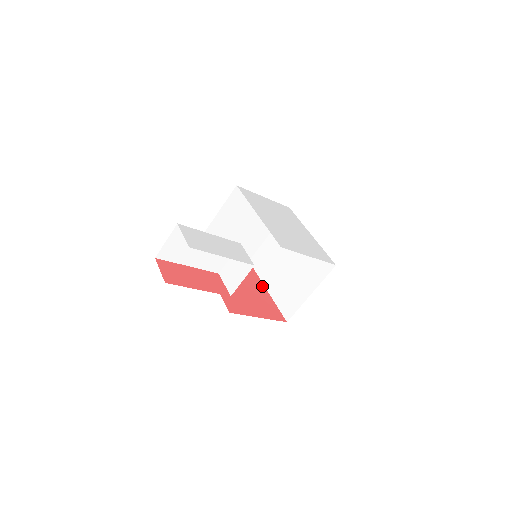
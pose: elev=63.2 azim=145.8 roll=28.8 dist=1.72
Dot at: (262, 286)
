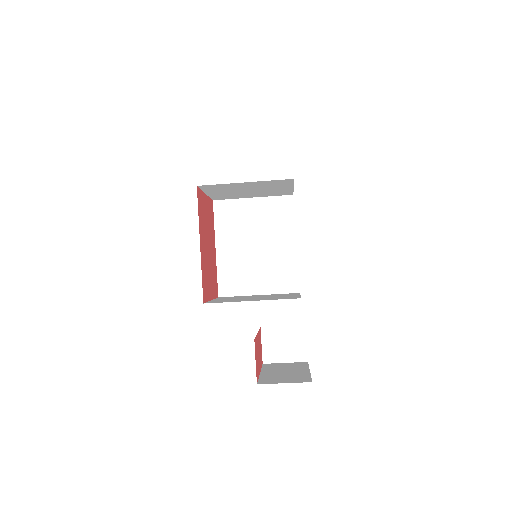
Dot at: (215, 244)
